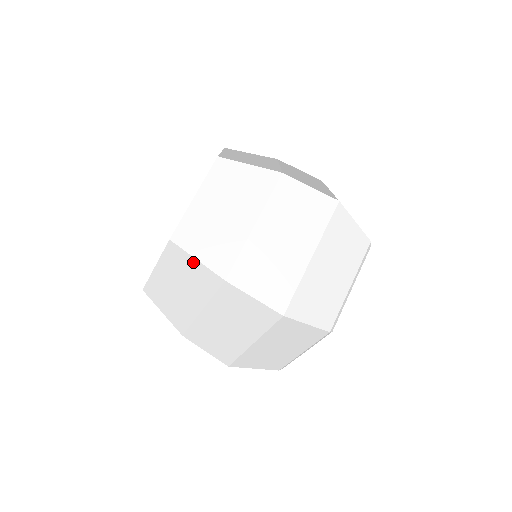
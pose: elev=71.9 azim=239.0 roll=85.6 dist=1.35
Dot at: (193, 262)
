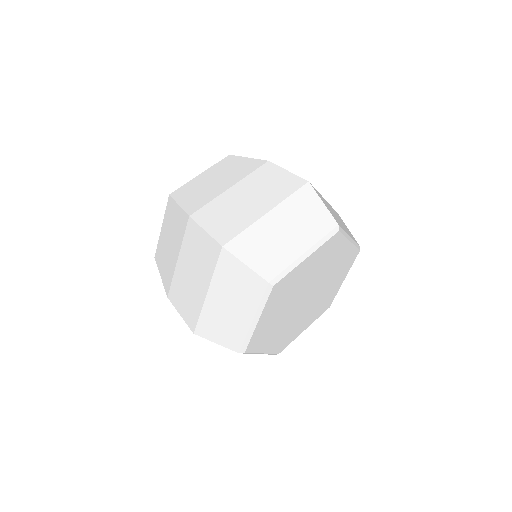
Dot at: (244, 160)
